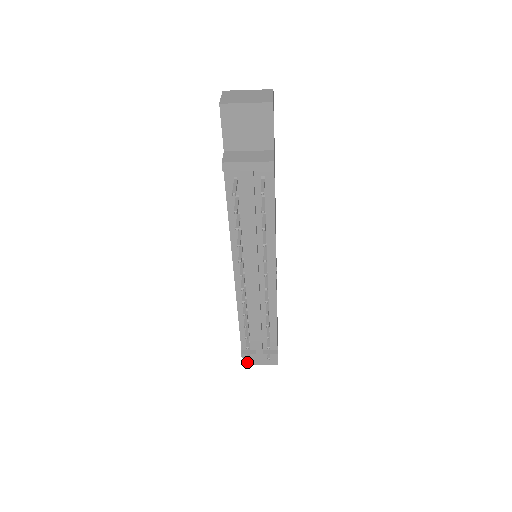
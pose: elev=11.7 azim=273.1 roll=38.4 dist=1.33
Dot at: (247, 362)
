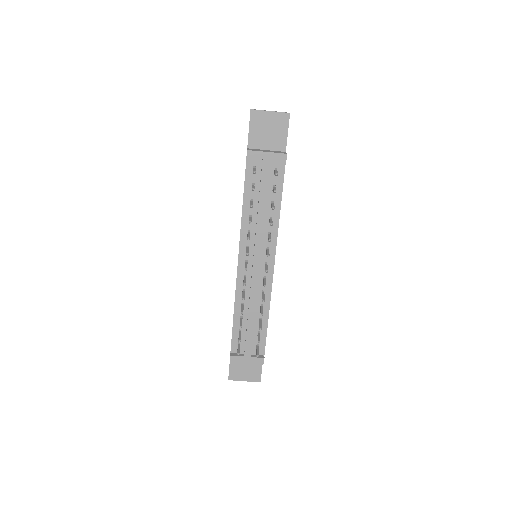
Dot at: (231, 376)
